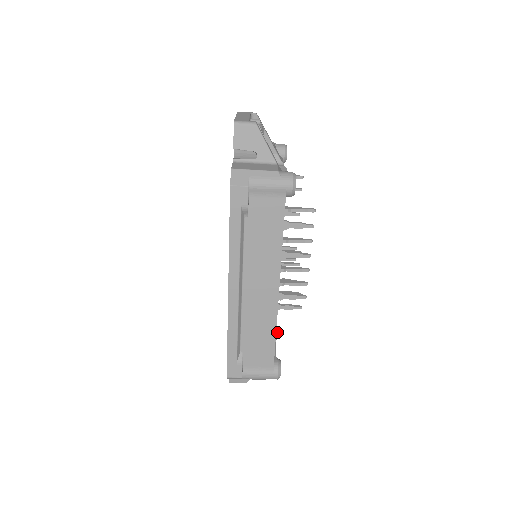
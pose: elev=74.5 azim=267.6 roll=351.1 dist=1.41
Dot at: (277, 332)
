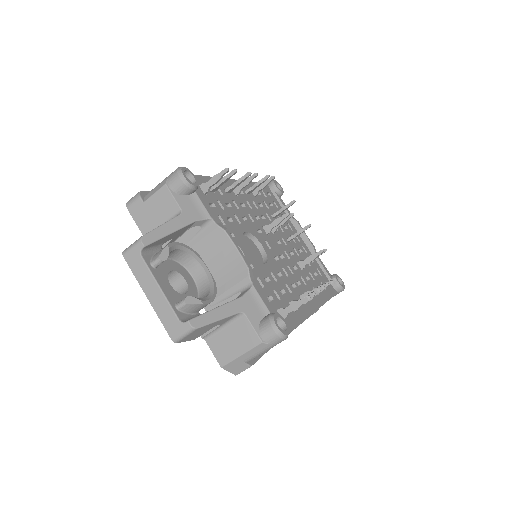
Dot at: (312, 245)
